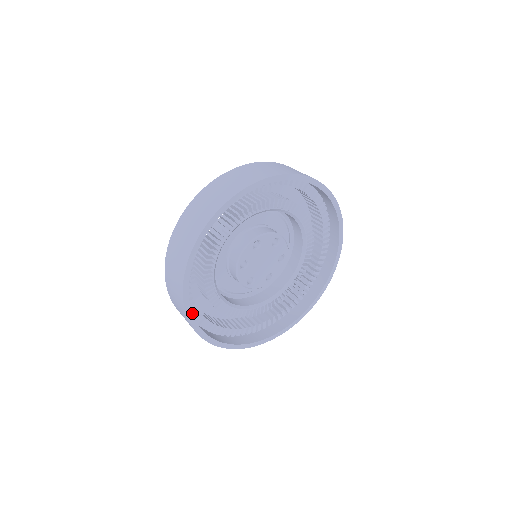
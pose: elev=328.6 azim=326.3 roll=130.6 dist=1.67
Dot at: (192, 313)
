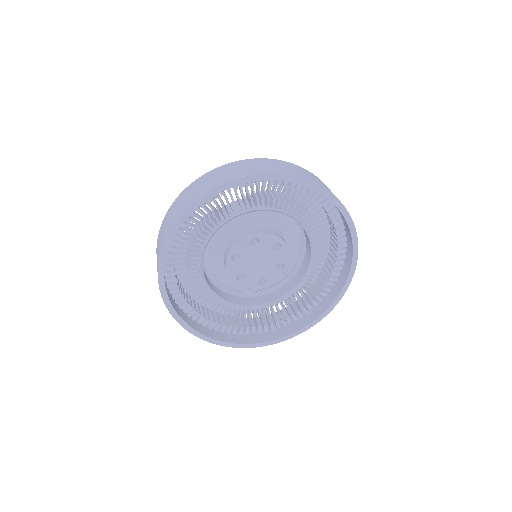
Dot at: (170, 286)
